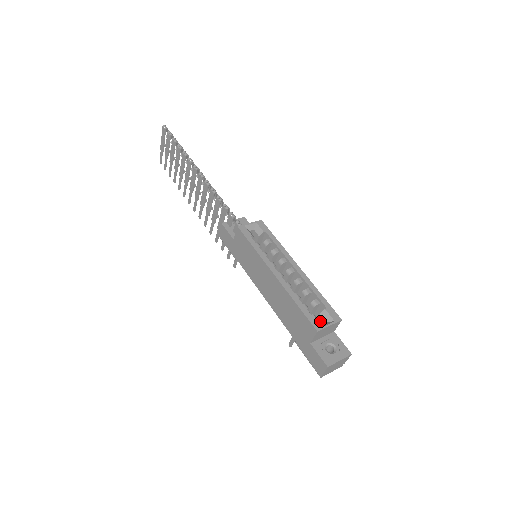
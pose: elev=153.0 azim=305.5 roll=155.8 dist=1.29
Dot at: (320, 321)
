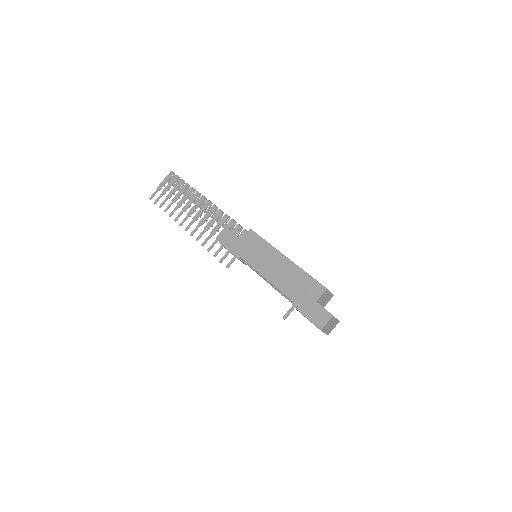
Dot at: occluded
